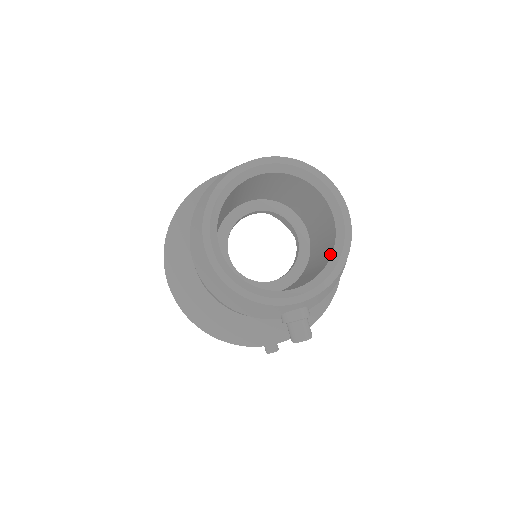
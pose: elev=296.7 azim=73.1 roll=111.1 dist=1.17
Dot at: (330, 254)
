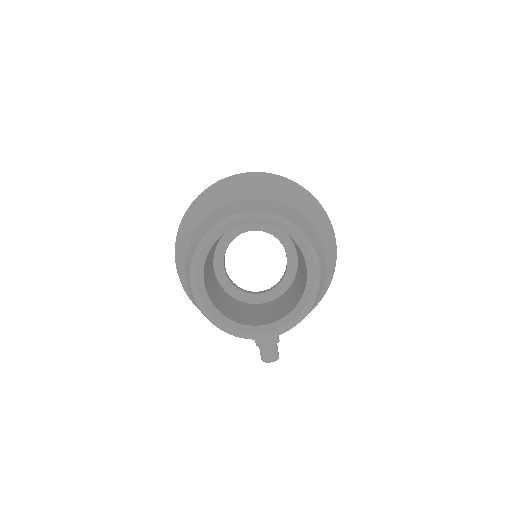
Dot at: (300, 298)
